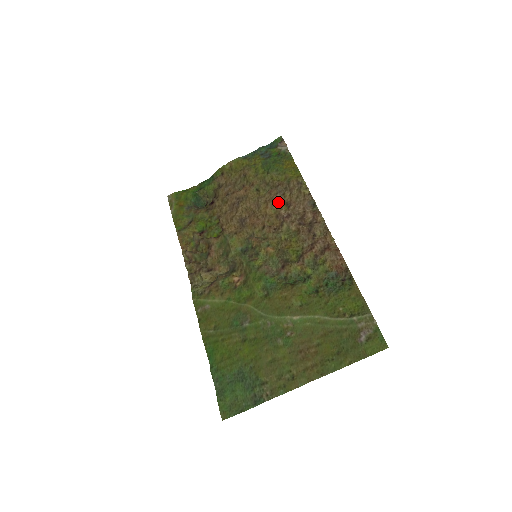
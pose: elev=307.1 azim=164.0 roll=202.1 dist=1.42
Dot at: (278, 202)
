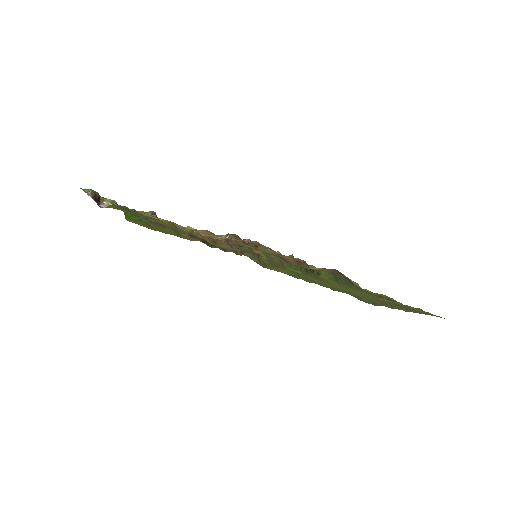
Dot at: occluded
